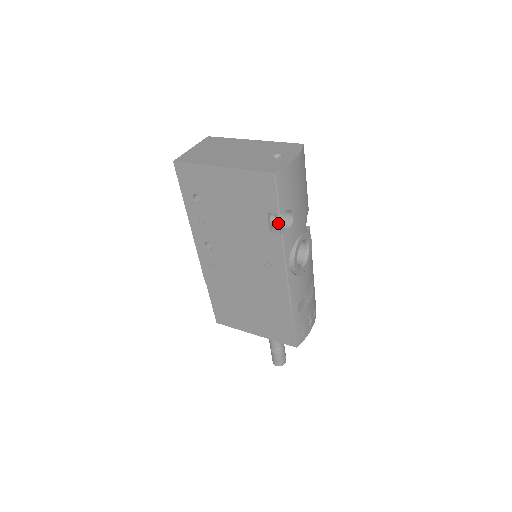
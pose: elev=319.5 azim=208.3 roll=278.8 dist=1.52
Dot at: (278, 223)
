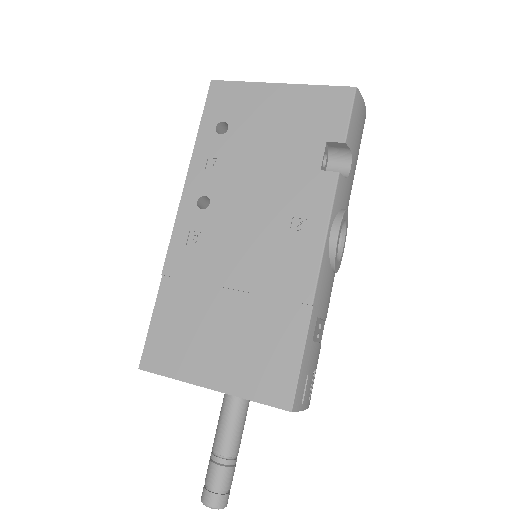
Dot at: occluded
